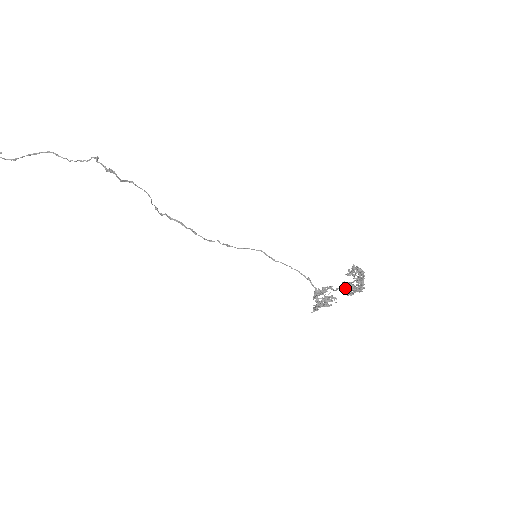
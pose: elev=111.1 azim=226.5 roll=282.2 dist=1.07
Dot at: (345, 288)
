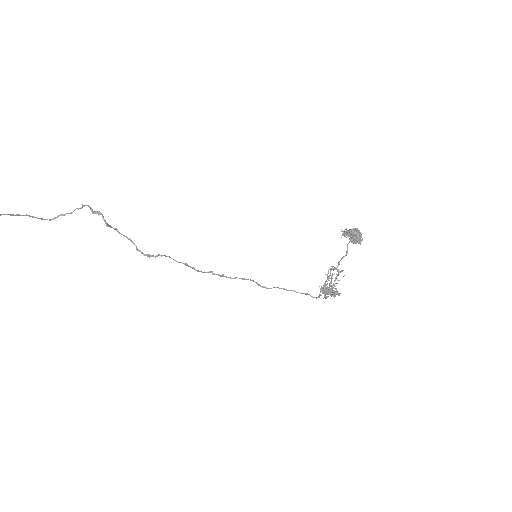
Dot at: (346, 251)
